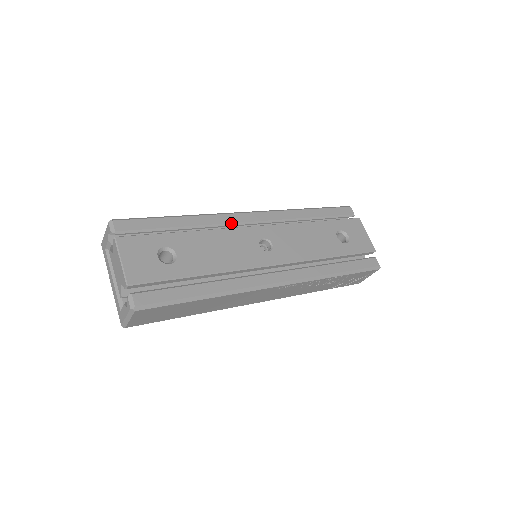
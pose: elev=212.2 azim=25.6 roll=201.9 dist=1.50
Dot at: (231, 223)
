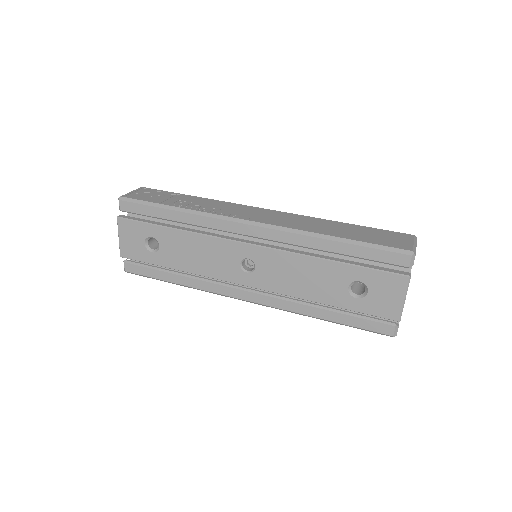
Dot at: (223, 230)
